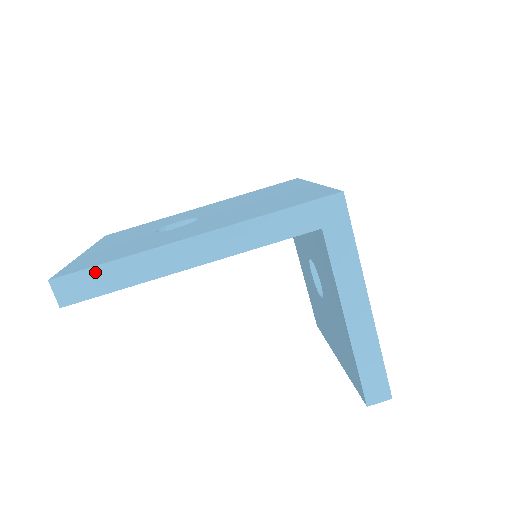
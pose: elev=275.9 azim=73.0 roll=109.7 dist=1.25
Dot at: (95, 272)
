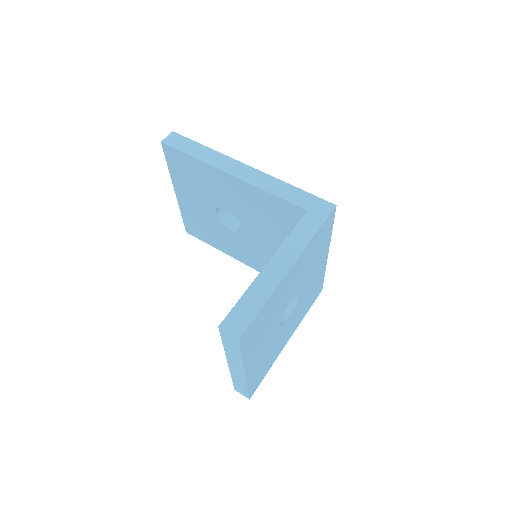
Dot at: (192, 143)
